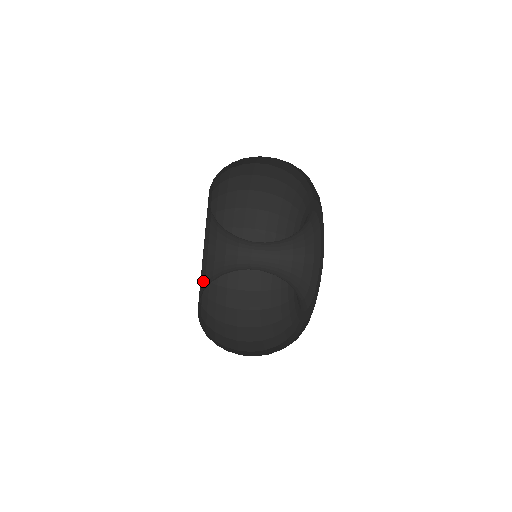
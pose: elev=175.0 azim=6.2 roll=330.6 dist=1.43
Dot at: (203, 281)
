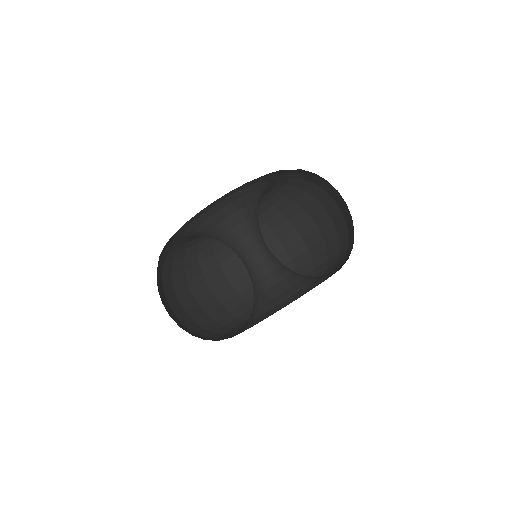
Dot at: (191, 235)
